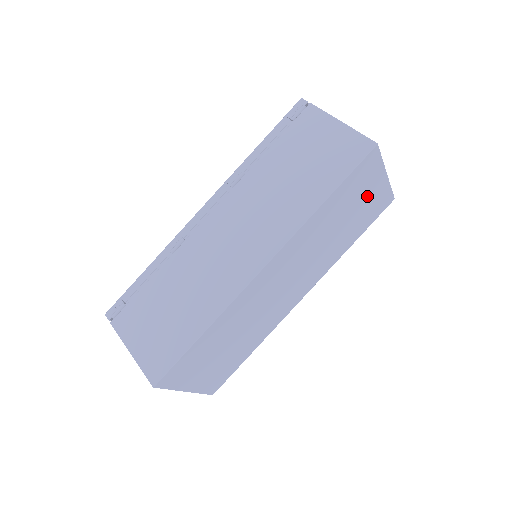
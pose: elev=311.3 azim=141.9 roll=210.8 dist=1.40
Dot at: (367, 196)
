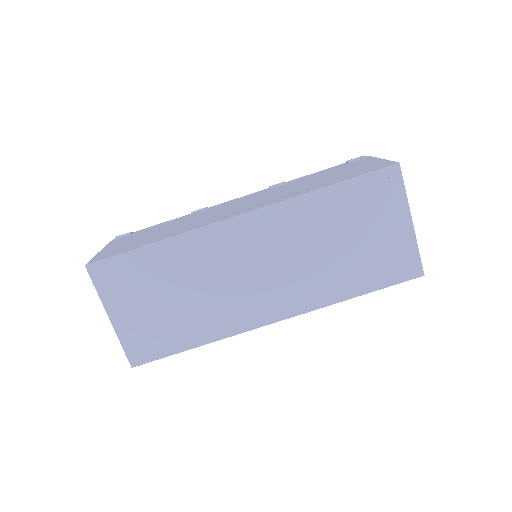
Dot at: (382, 232)
